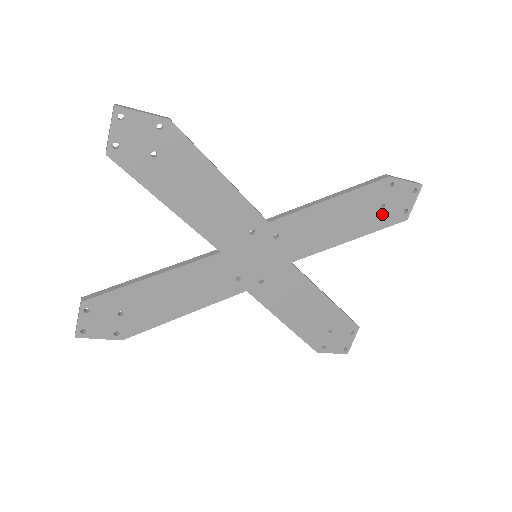
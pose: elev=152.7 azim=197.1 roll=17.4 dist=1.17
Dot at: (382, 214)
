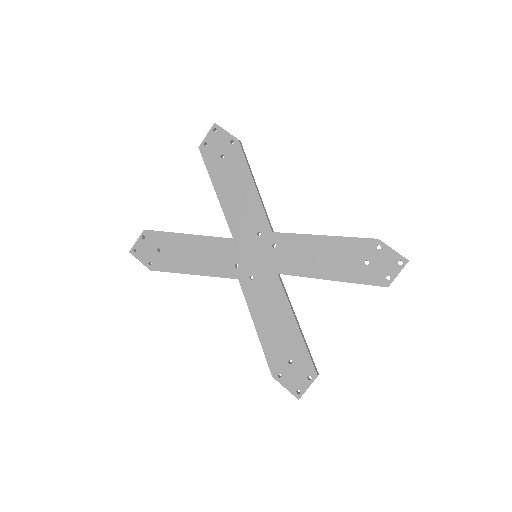
Dot at: (365, 270)
